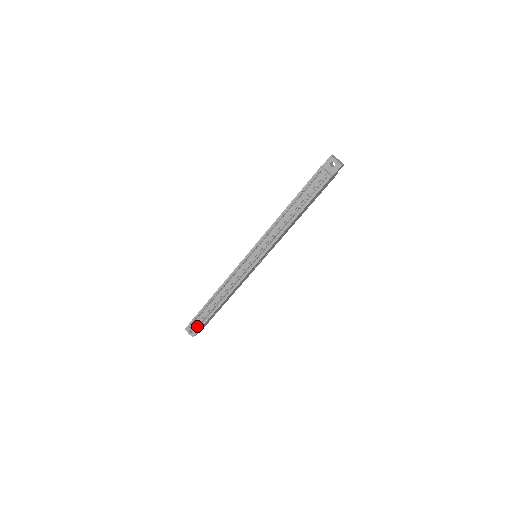
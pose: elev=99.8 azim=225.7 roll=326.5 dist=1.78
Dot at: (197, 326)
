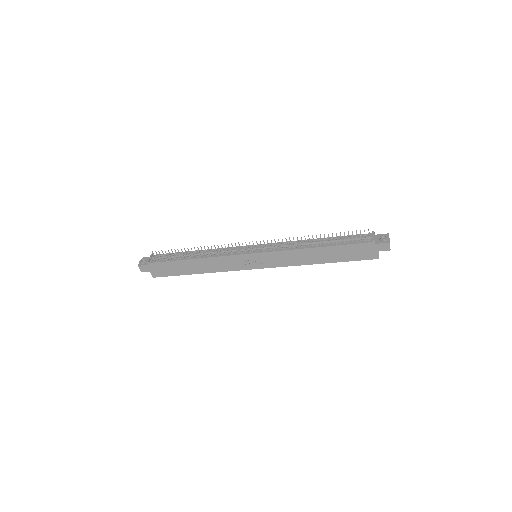
Dot at: (153, 260)
